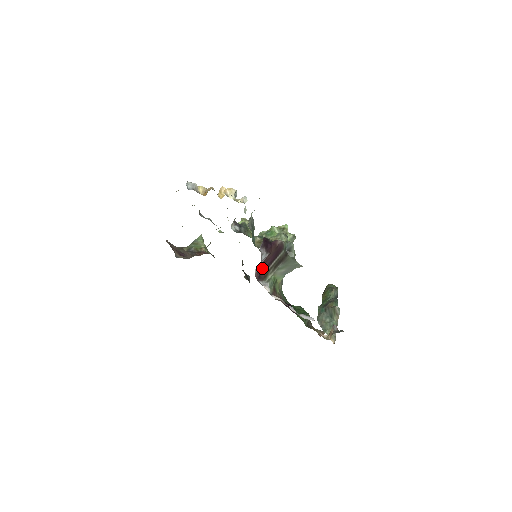
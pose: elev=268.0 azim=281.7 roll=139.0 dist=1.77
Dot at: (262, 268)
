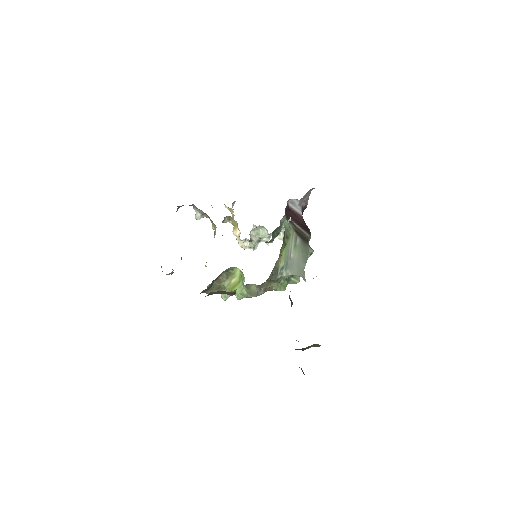
Dot at: (291, 213)
